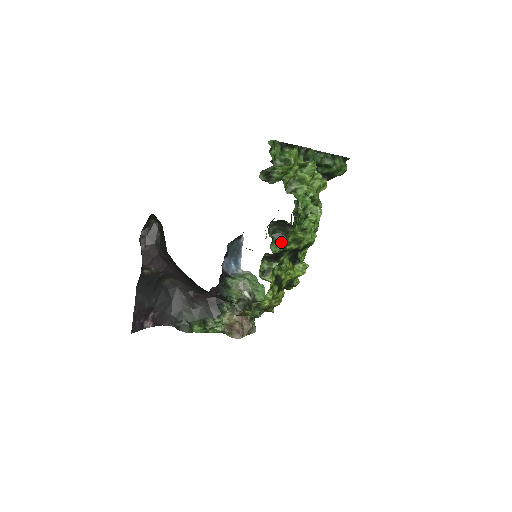
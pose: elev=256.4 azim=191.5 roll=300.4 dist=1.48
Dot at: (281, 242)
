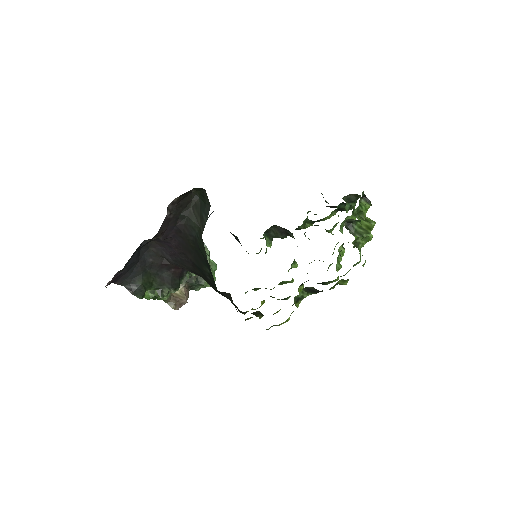
Dot at: (267, 242)
